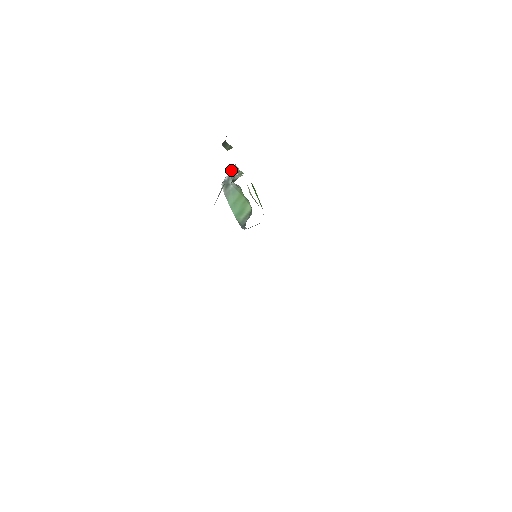
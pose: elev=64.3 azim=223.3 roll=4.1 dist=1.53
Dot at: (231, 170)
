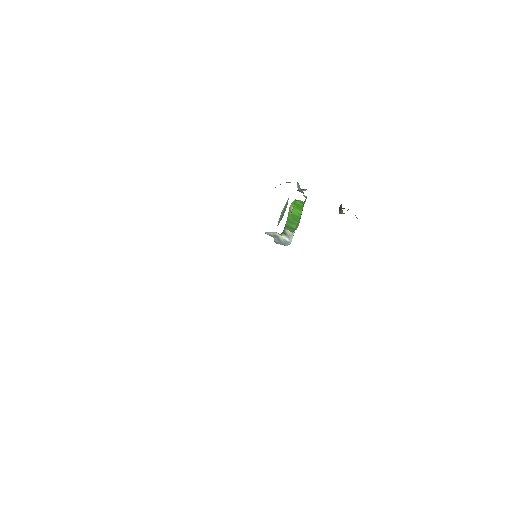
Dot at: (297, 185)
